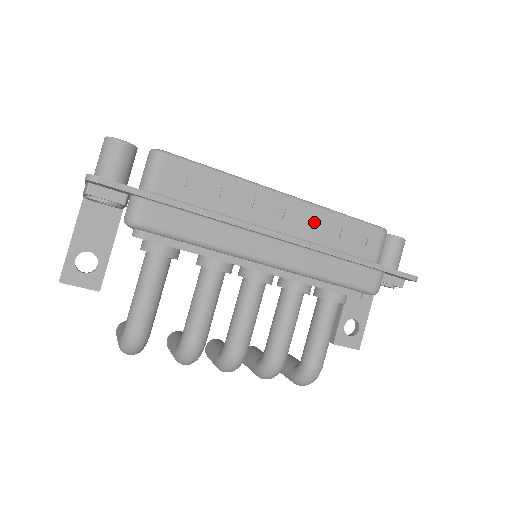
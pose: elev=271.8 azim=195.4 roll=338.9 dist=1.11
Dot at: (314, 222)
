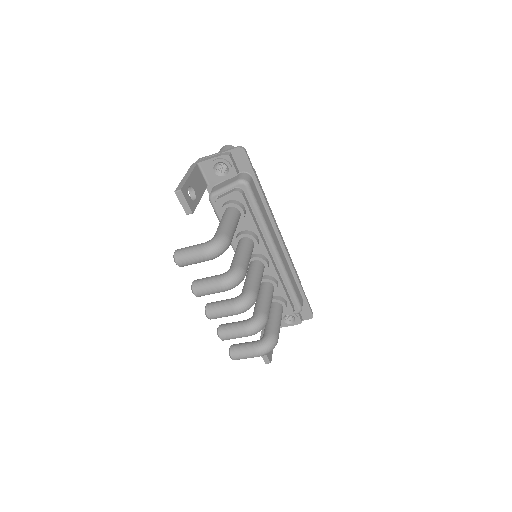
Dot at: occluded
